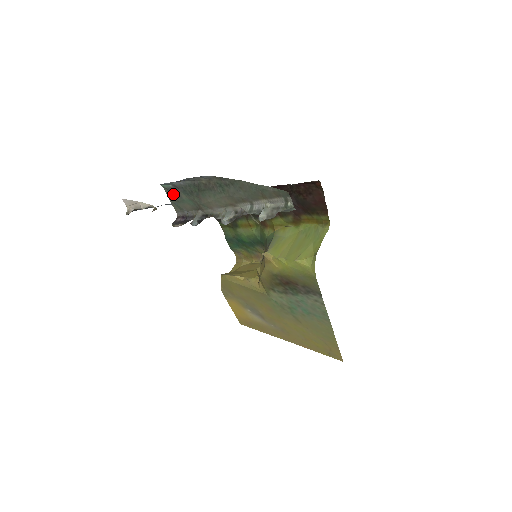
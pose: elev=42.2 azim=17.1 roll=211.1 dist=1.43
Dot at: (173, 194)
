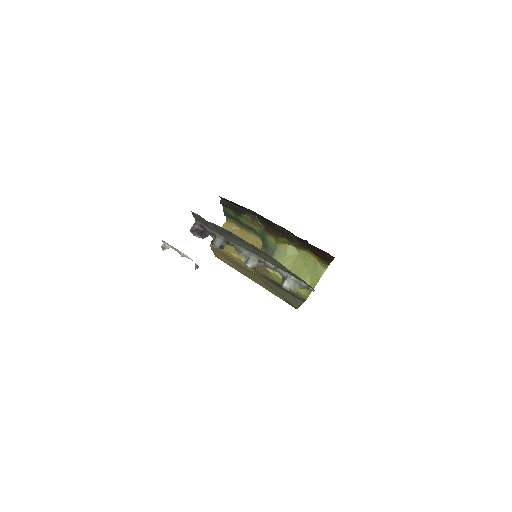
Dot at: (200, 218)
